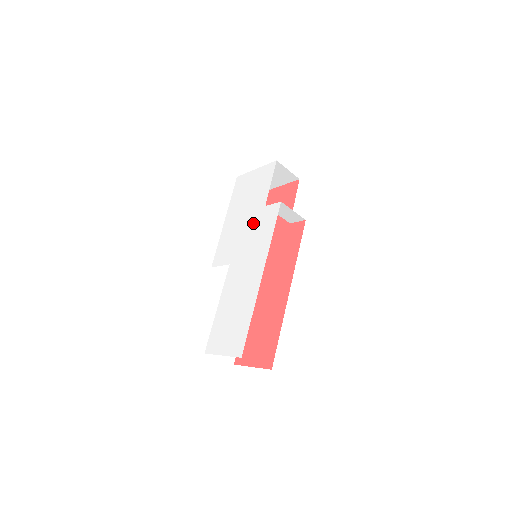
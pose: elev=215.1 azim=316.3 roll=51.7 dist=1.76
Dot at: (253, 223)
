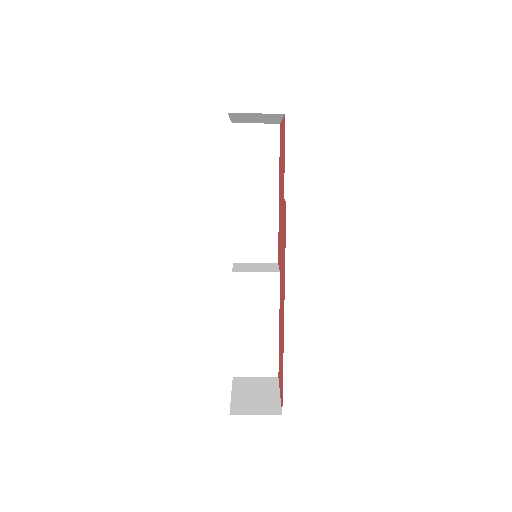
Dot at: occluded
